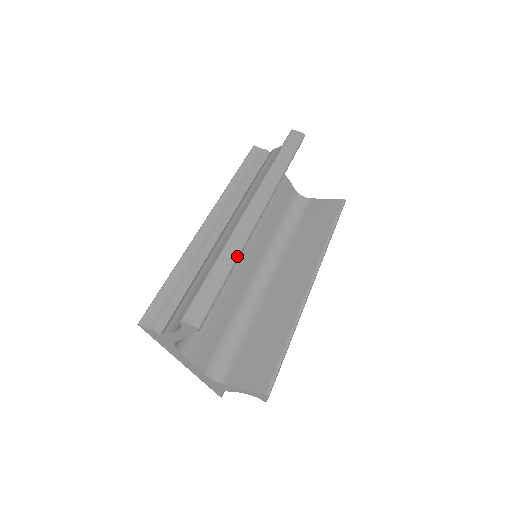
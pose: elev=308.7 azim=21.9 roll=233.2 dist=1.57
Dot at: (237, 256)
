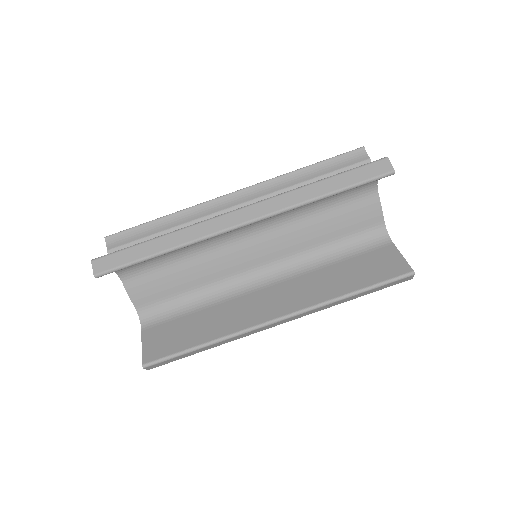
Dot at: (180, 245)
